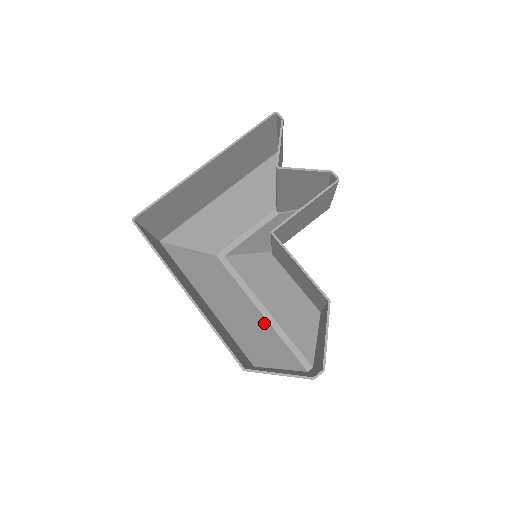
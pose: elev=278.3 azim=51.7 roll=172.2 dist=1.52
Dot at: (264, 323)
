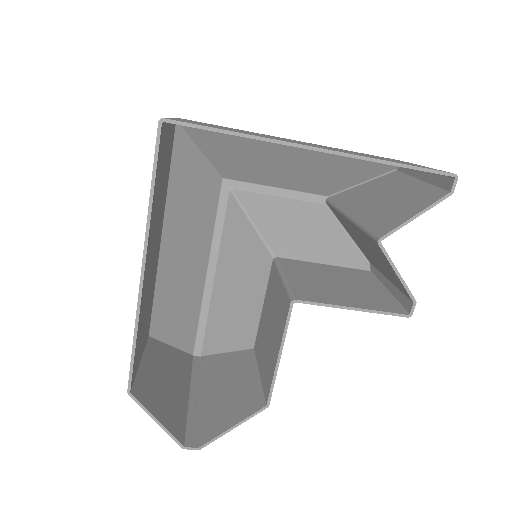
Dot at: (199, 288)
